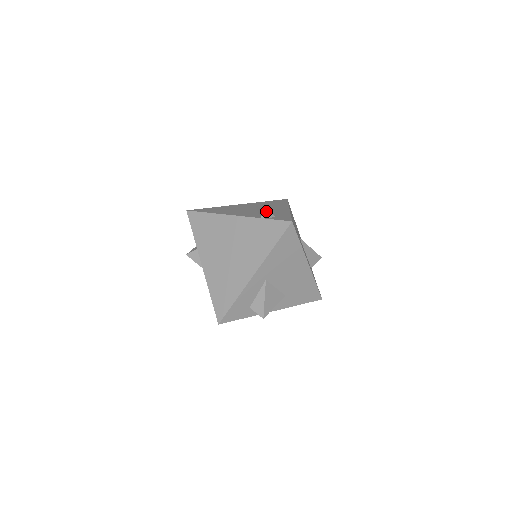
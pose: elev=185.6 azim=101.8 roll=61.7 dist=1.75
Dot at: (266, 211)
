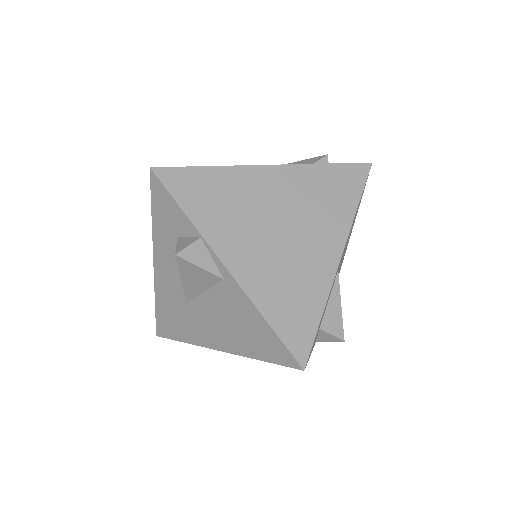
Dot at: (308, 159)
